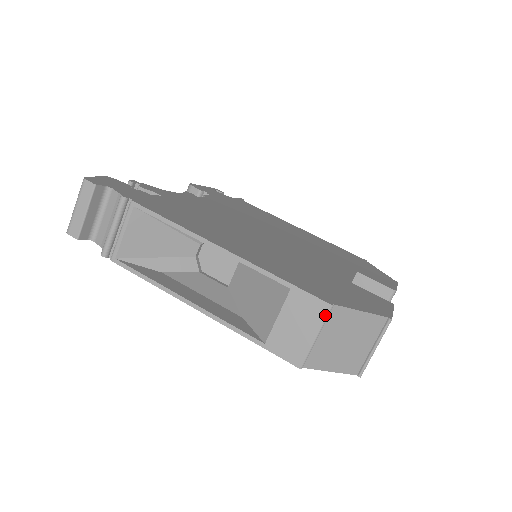
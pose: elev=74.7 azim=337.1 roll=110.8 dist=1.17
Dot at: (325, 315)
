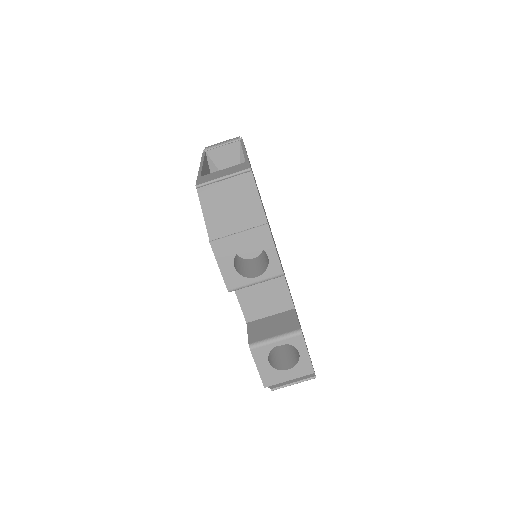
Dot at: (242, 170)
